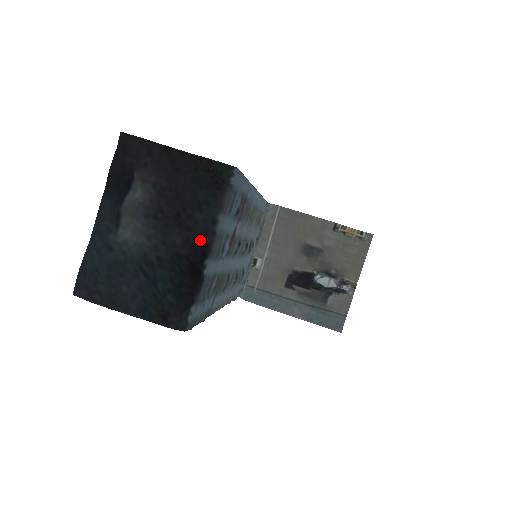
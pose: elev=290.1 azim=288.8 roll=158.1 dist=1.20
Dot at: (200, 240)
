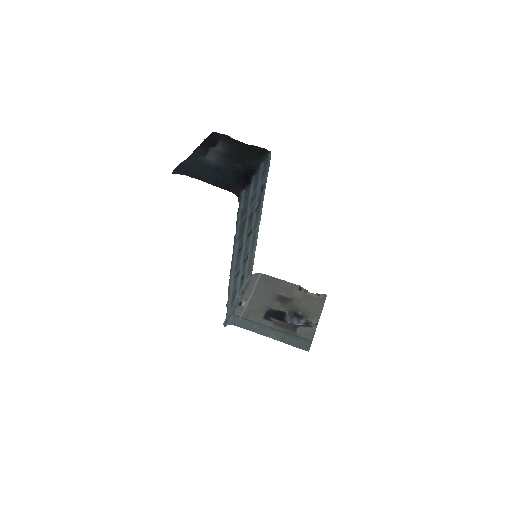
Dot at: (251, 168)
